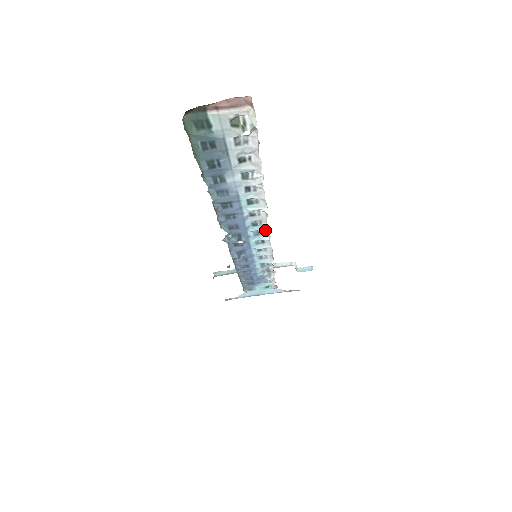
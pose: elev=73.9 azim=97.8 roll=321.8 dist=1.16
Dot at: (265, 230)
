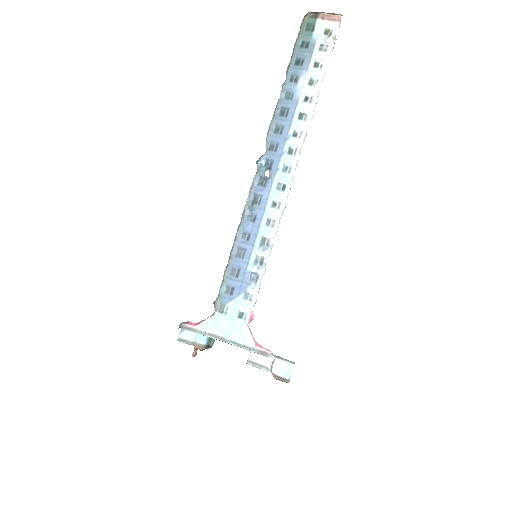
Dot at: (294, 166)
